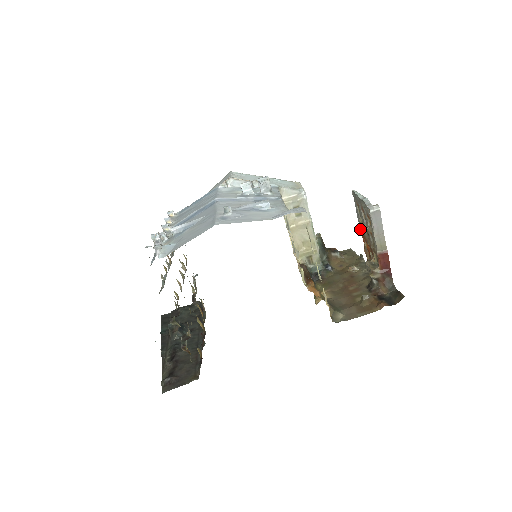
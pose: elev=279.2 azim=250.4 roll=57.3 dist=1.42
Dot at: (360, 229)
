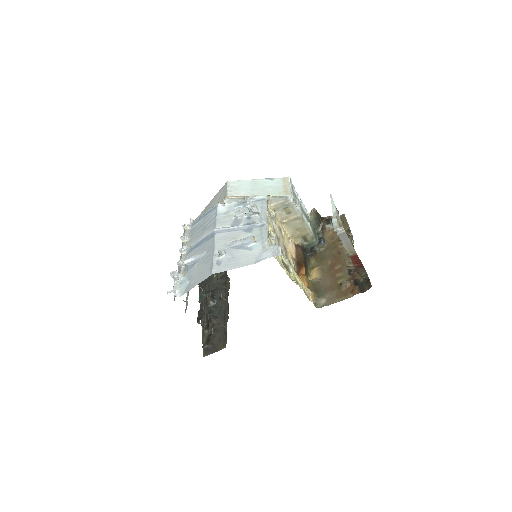
Dot at: occluded
